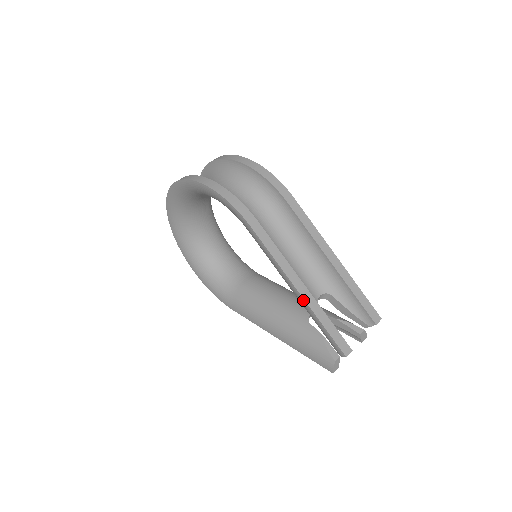
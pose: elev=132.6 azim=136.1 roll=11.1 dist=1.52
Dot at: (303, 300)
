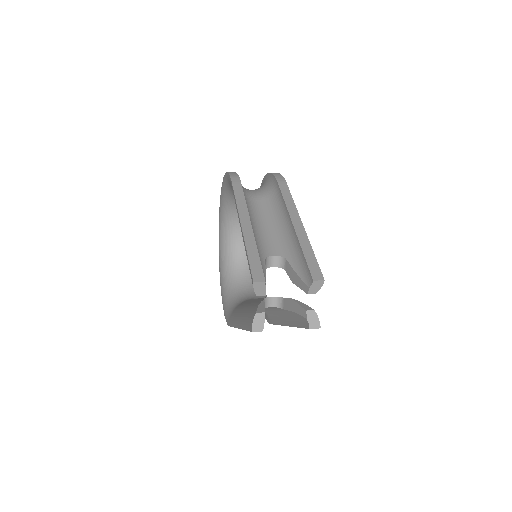
Dot at: (242, 233)
